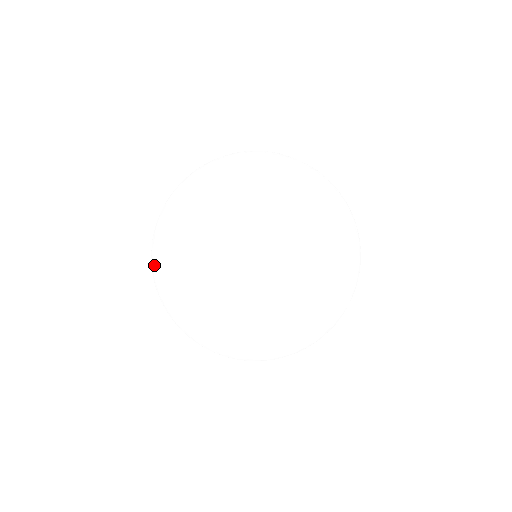
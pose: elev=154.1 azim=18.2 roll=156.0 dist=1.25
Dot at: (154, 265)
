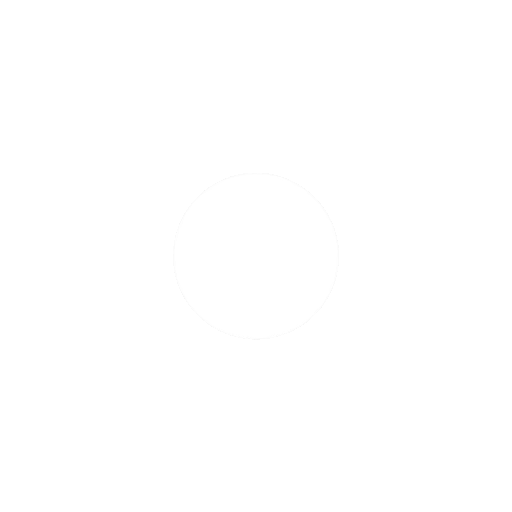
Dot at: (214, 255)
